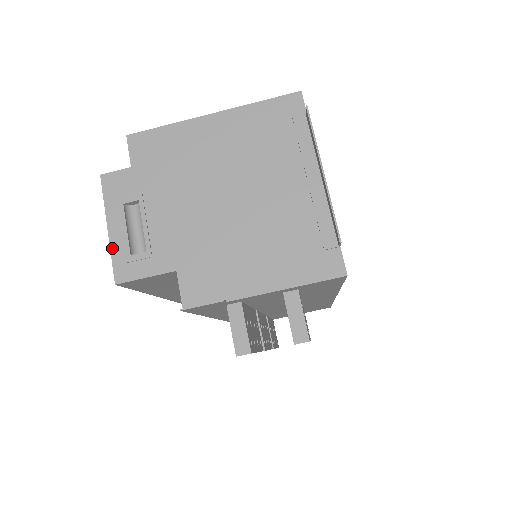
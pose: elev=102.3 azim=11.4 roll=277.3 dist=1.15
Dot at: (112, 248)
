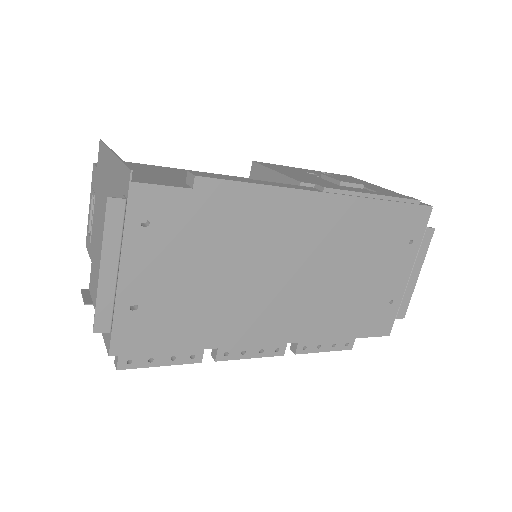
Dot at: (88, 221)
